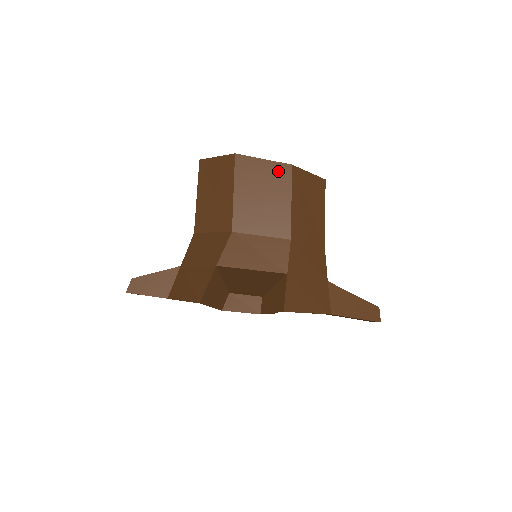
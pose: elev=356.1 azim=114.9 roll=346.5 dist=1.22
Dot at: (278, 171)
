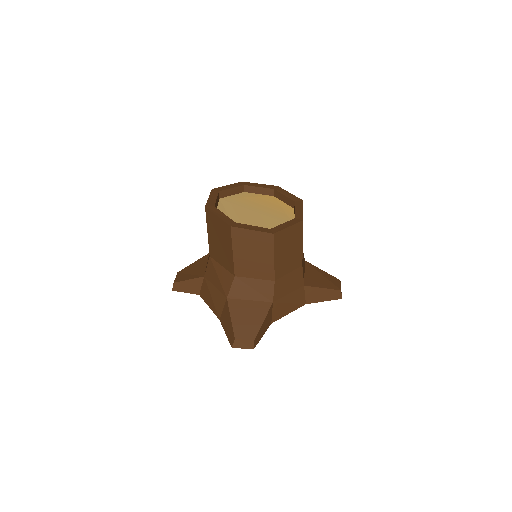
Dot at: (263, 238)
